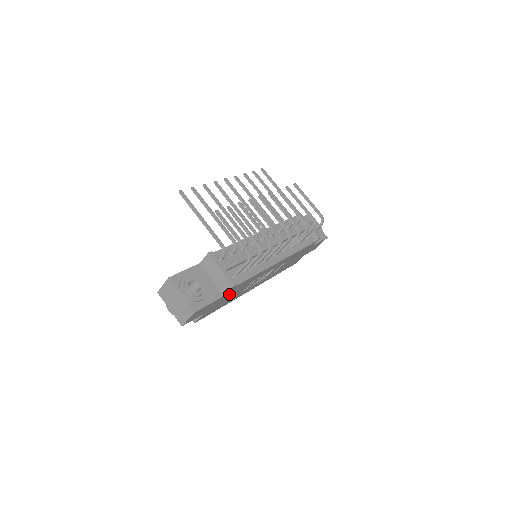
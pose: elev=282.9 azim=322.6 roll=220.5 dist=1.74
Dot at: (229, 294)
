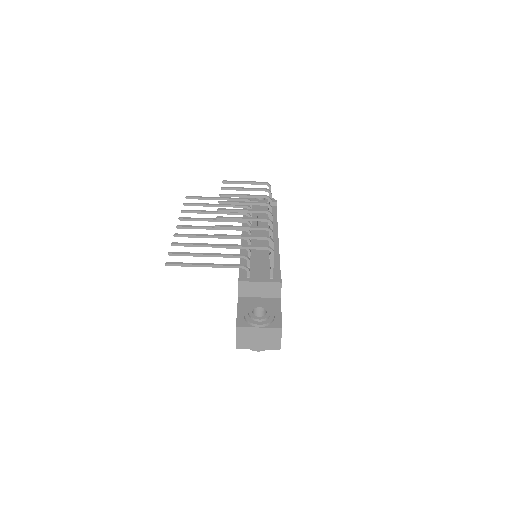
Dot at: occluded
